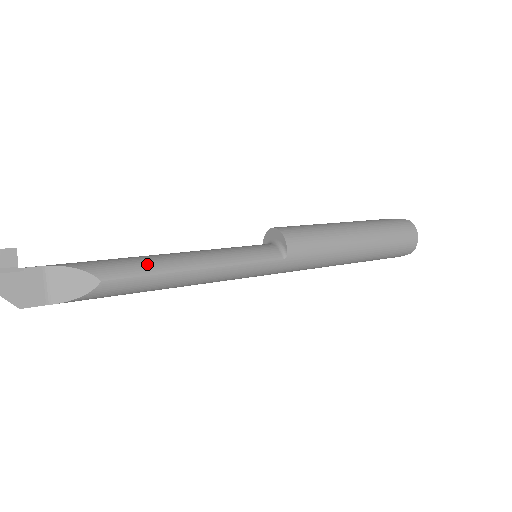
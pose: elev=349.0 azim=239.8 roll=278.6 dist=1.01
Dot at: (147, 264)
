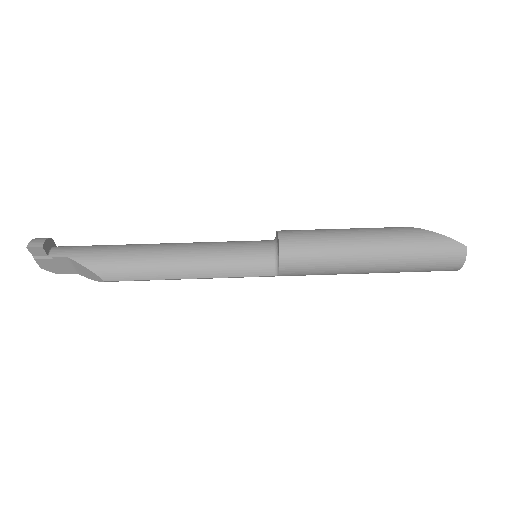
Dot at: (142, 270)
